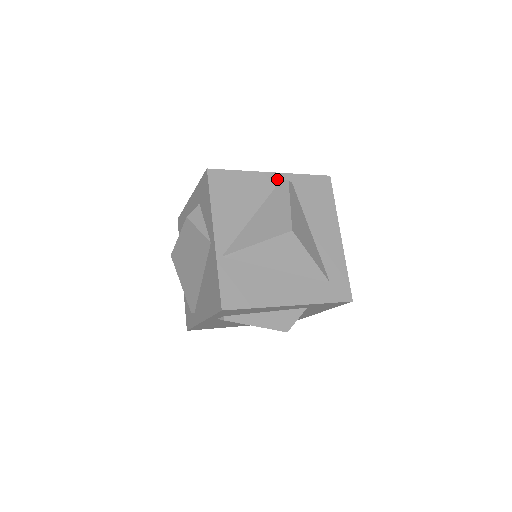
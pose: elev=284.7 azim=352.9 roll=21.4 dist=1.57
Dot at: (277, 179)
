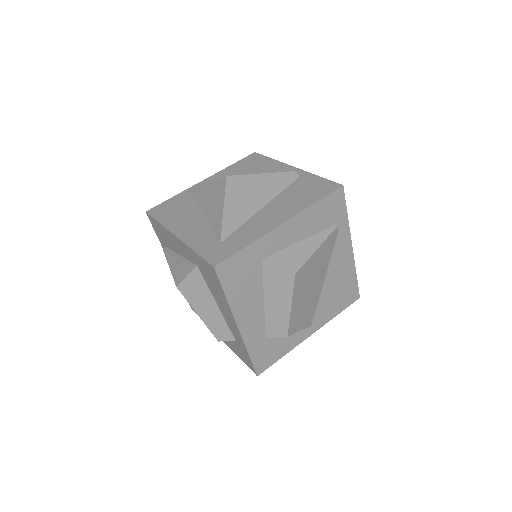
Dot at: occluded
